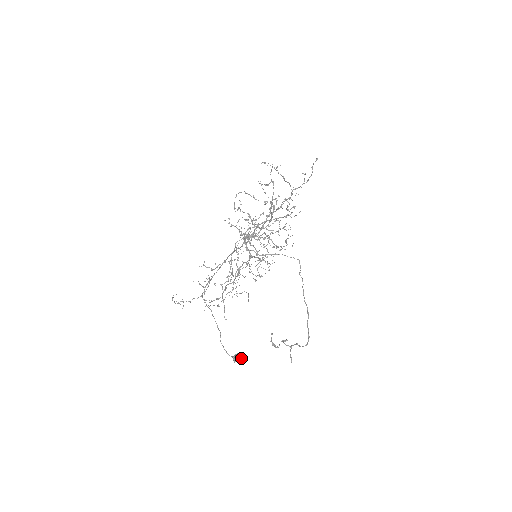
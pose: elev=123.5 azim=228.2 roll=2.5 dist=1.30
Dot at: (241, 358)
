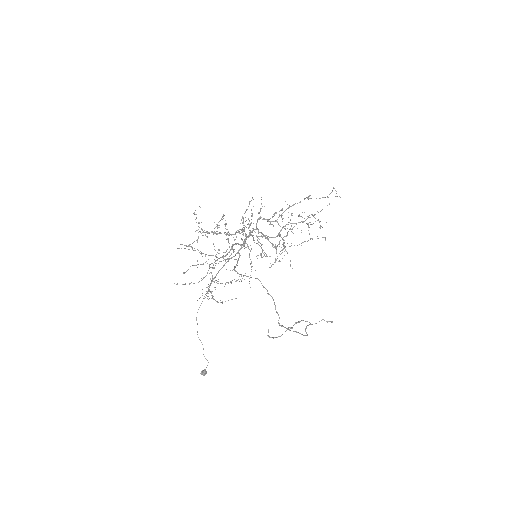
Dot at: (204, 374)
